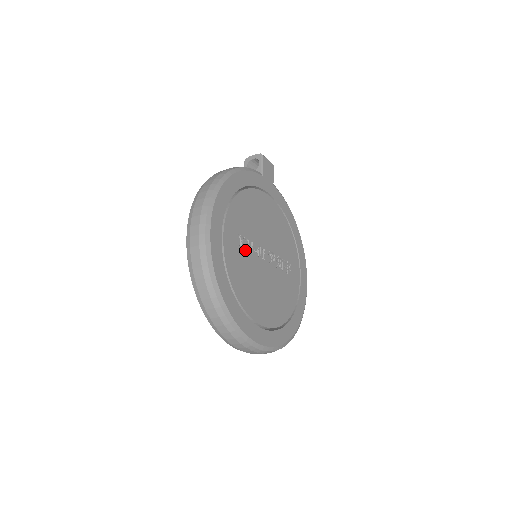
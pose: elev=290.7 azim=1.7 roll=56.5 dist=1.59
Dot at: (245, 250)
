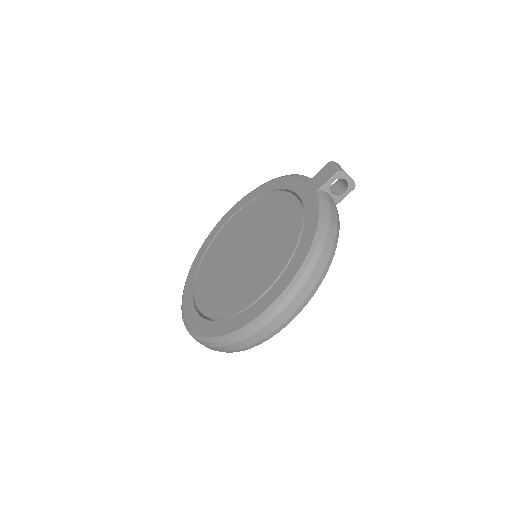
Dot at: occluded
